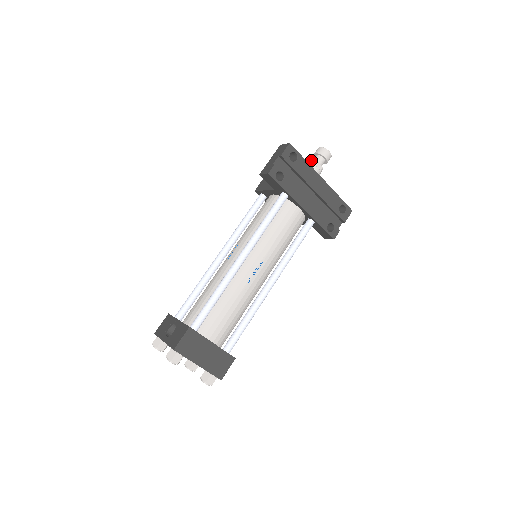
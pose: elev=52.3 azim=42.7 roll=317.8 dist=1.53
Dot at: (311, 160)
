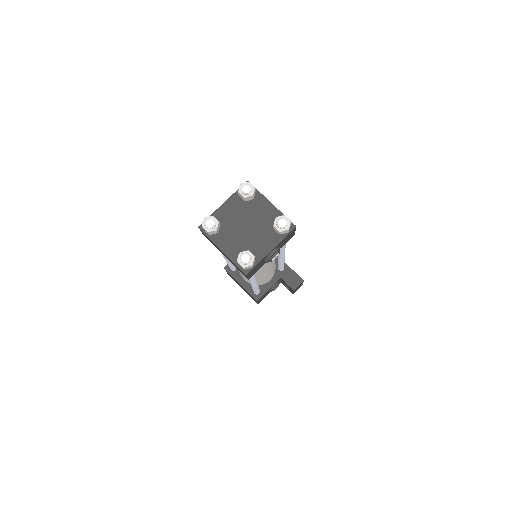
Dot at: occluded
